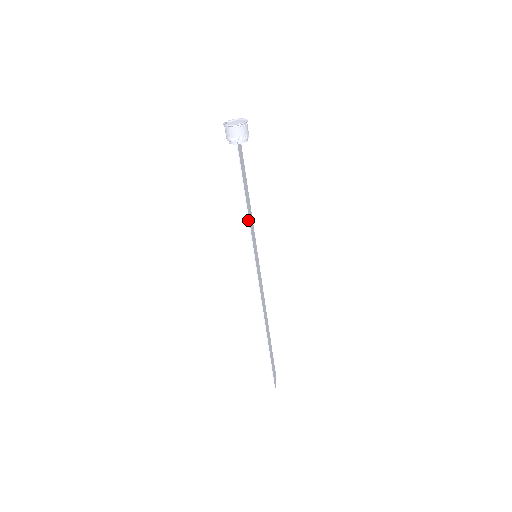
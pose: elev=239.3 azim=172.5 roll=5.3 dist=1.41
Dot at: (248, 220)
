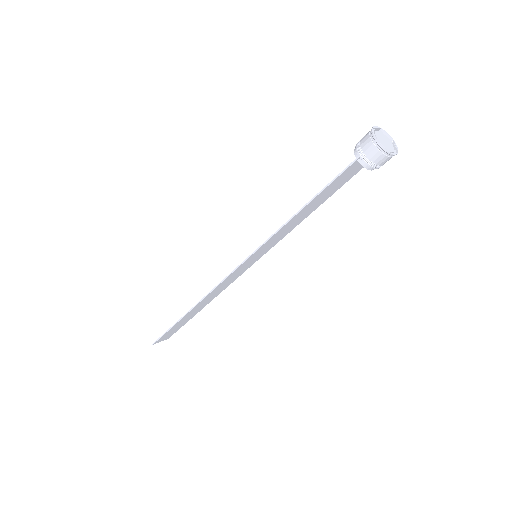
Dot at: (282, 225)
